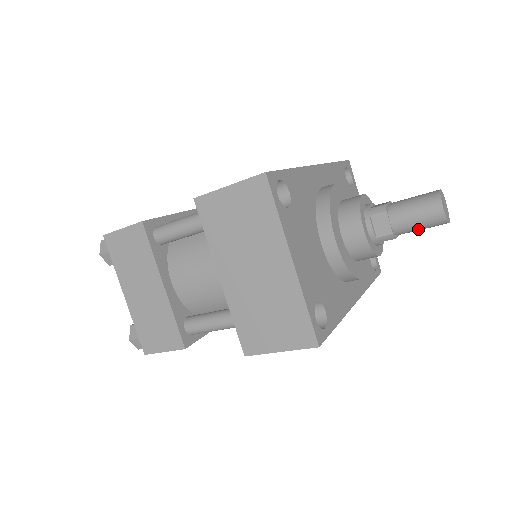
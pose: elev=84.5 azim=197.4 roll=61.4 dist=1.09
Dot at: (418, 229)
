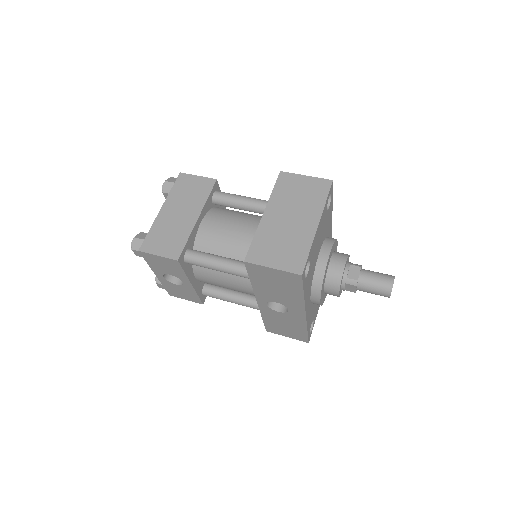
Dot at: (372, 289)
